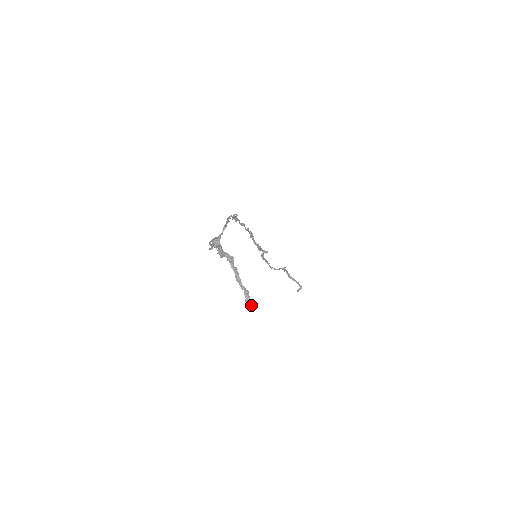
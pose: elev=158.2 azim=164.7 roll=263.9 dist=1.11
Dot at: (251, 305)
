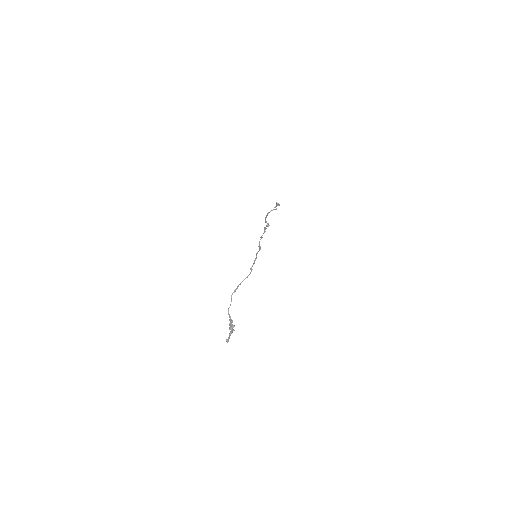
Dot at: (227, 342)
